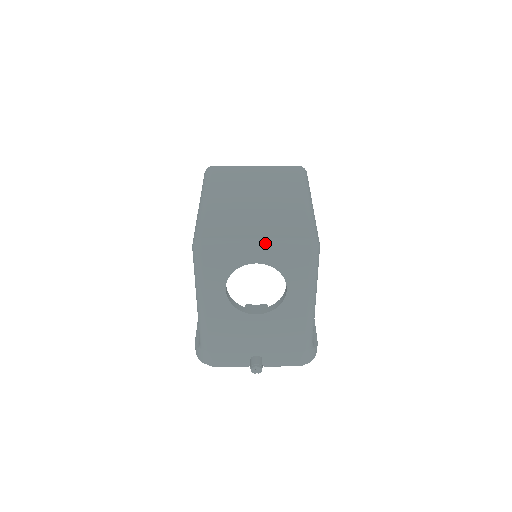
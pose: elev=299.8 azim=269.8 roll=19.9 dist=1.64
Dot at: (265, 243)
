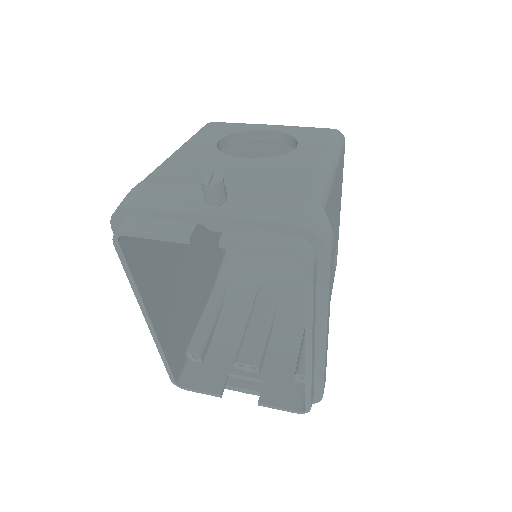
Dot at: occluded
